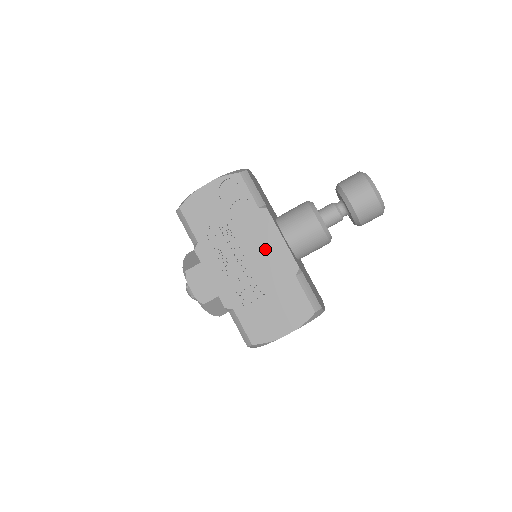
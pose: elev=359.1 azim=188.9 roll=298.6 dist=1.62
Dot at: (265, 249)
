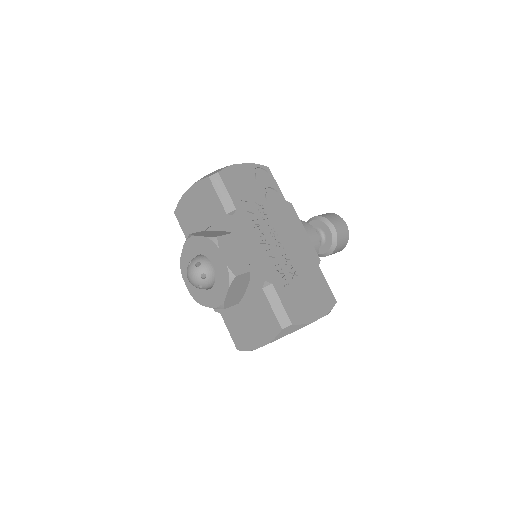
Dot at: (294, 236)
